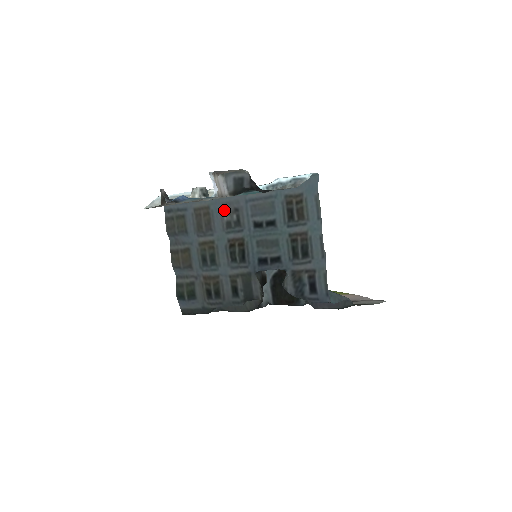
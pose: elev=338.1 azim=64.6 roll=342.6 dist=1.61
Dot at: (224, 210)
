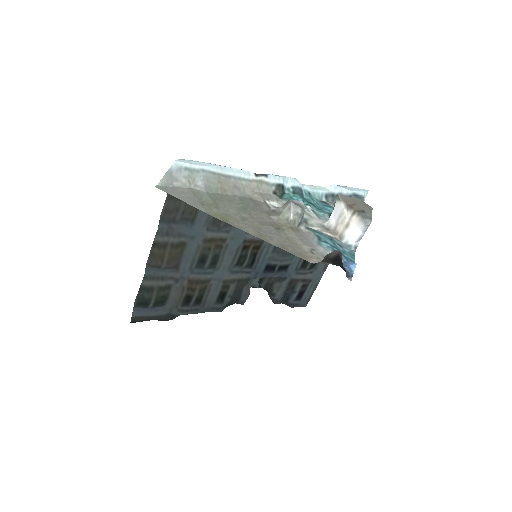
Dot at: occluded
